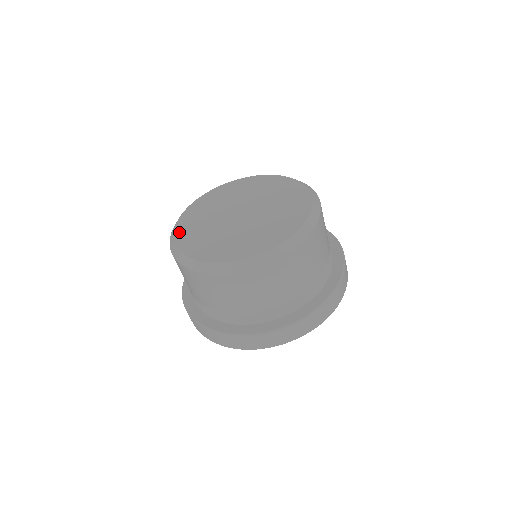
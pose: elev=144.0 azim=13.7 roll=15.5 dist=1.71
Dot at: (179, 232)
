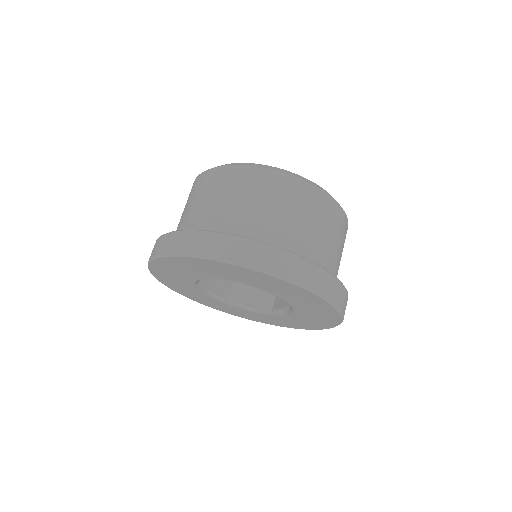
Dot at: occluded
